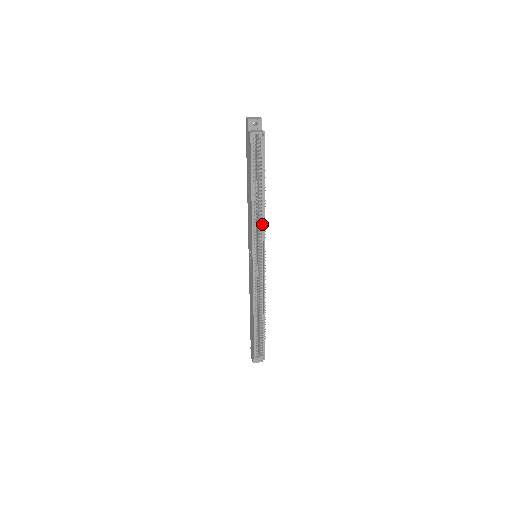
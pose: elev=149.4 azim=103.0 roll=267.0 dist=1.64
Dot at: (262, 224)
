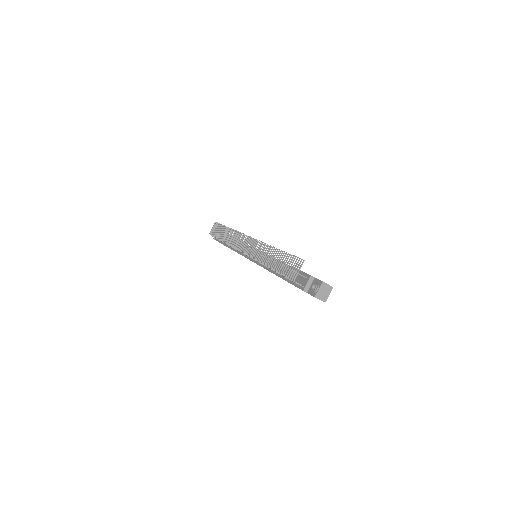
Dot at: occluded
